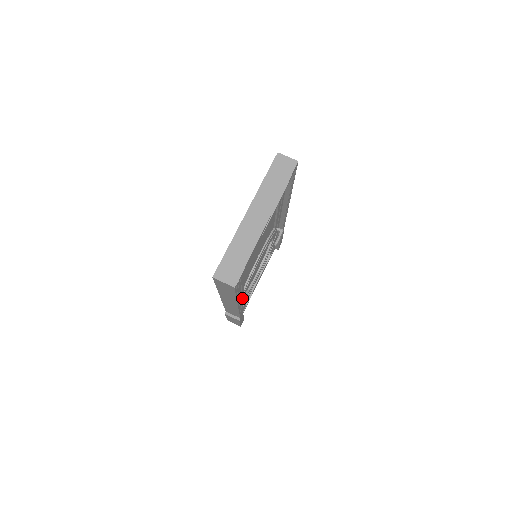
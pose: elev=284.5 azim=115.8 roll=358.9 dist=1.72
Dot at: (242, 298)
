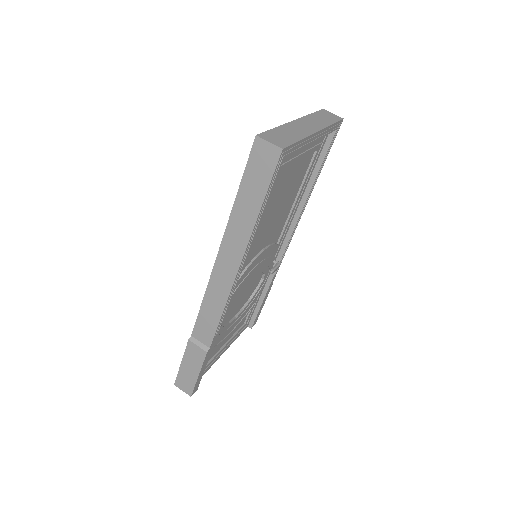
Dot at: occluded
